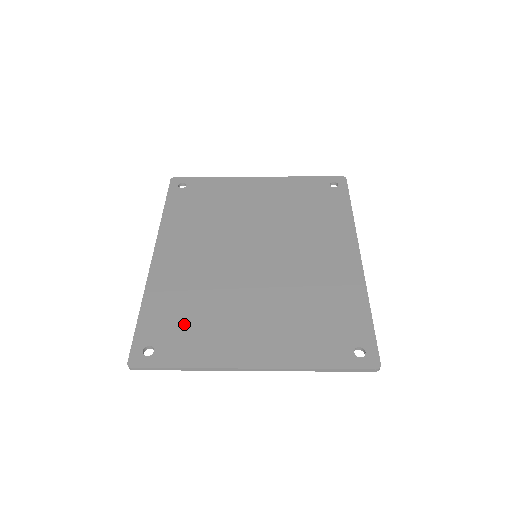
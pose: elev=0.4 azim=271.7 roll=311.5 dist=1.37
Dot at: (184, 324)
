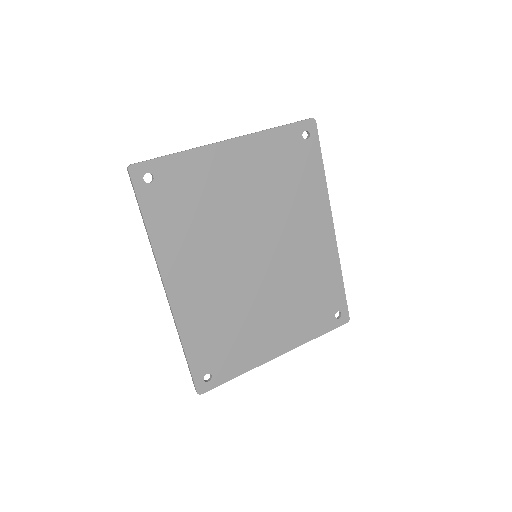
Dot at: (224, 346)
